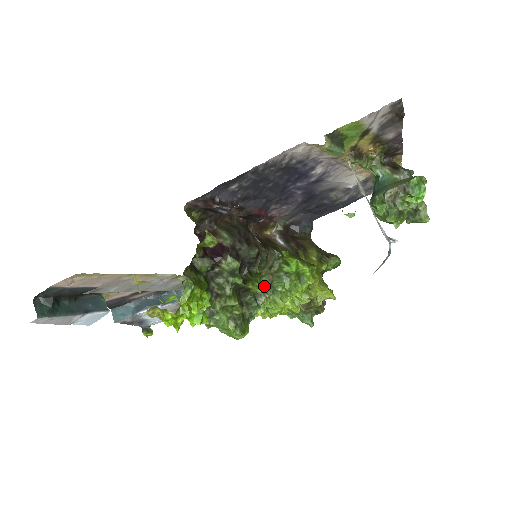
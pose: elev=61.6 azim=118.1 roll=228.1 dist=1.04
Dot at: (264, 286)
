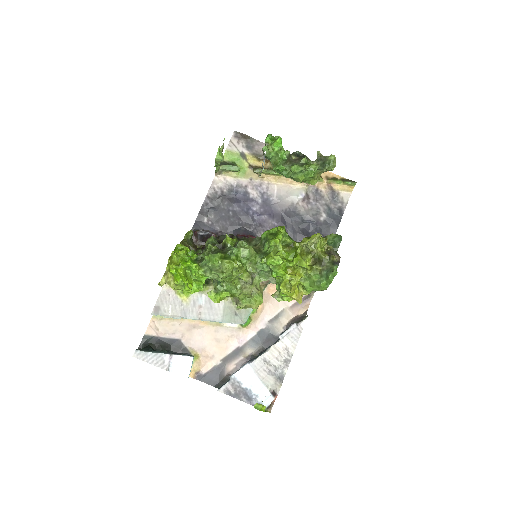
Dot at: occluded
